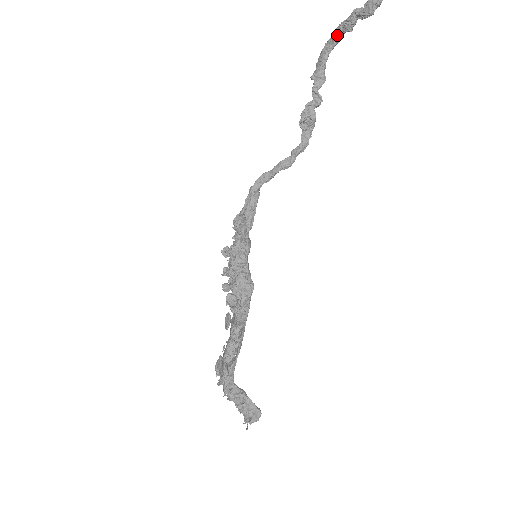
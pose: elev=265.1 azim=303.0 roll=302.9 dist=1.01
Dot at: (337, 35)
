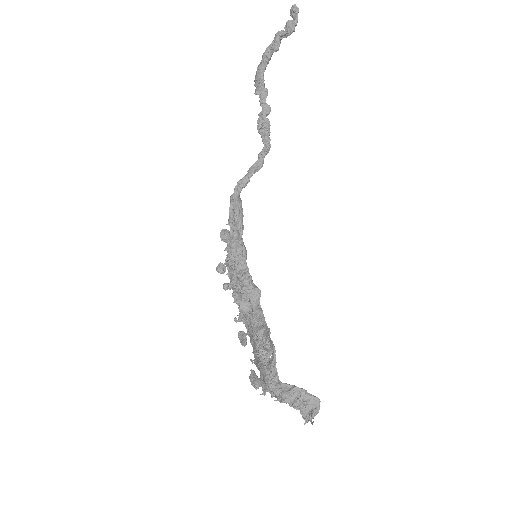
Dot at: (266, 57)
